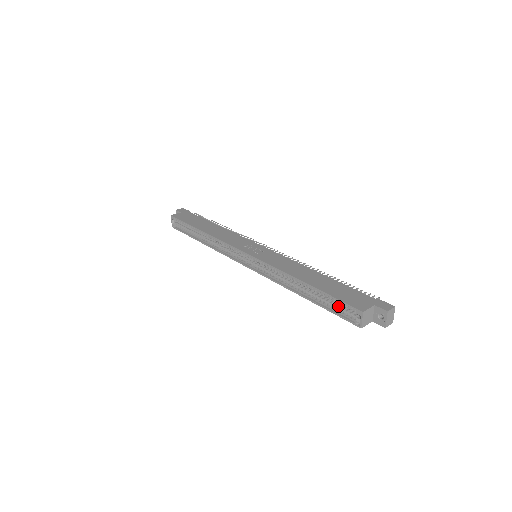
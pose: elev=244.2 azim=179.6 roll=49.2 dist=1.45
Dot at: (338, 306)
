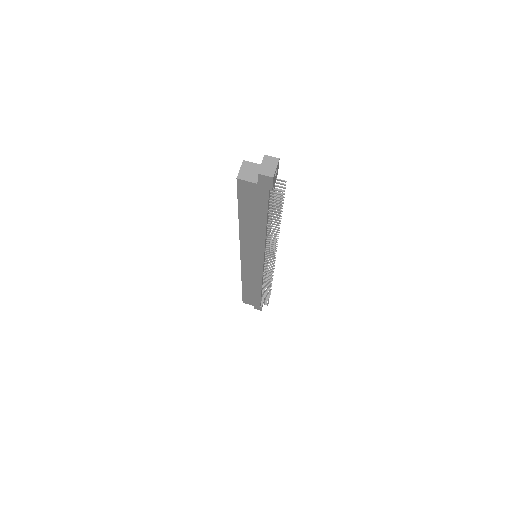
Dot at: occluded
